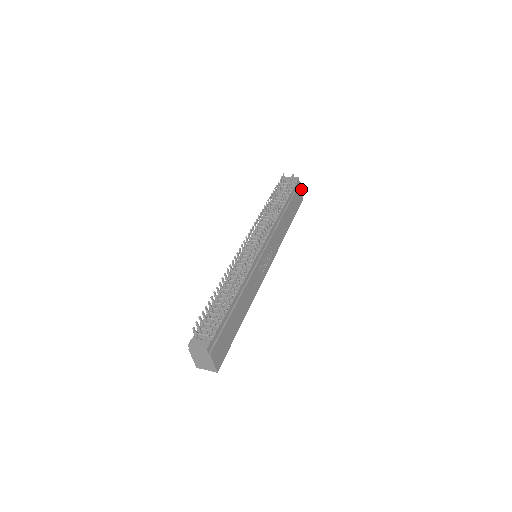
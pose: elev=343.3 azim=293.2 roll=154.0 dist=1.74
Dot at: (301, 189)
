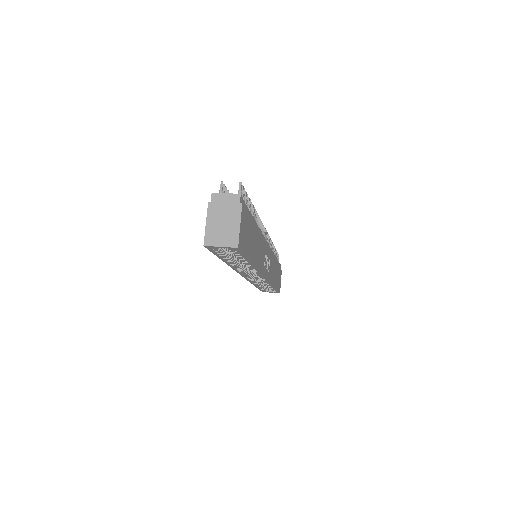
Dot at: occluded
